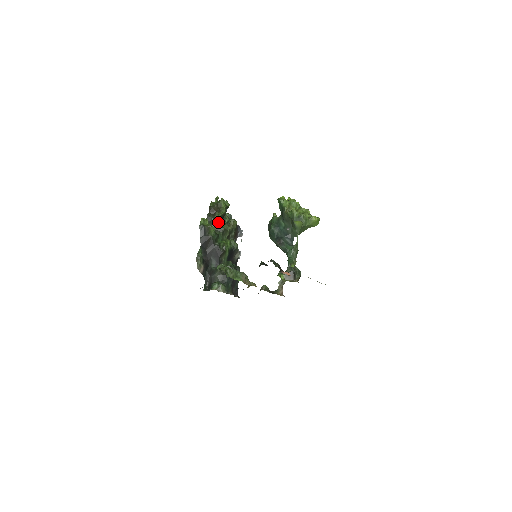
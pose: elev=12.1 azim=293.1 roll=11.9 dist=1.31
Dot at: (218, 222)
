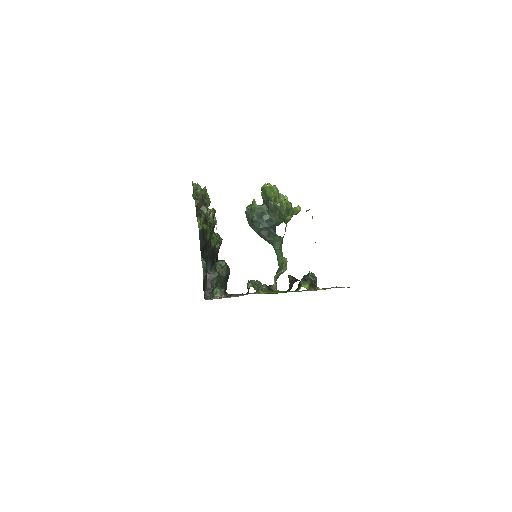
Dot at: (207, 218)
